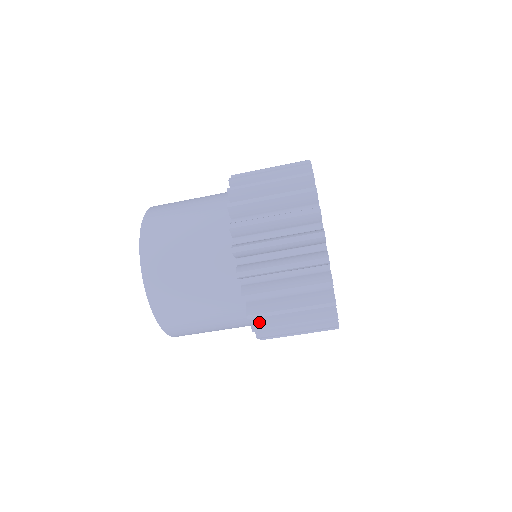
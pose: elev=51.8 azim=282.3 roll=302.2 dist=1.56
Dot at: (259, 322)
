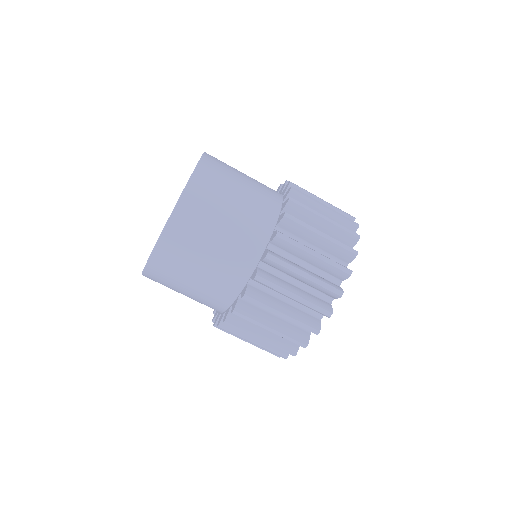
Dot at: (265, 274)
